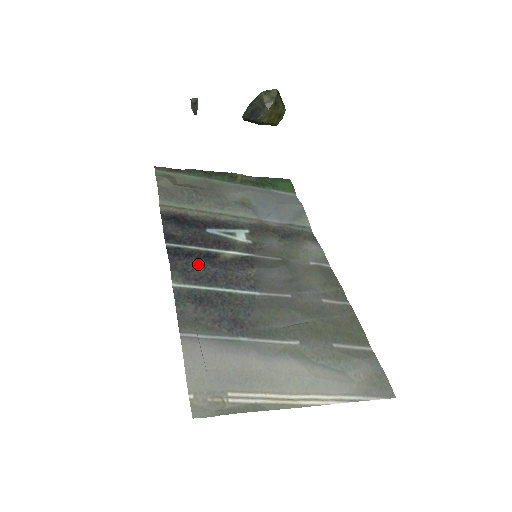
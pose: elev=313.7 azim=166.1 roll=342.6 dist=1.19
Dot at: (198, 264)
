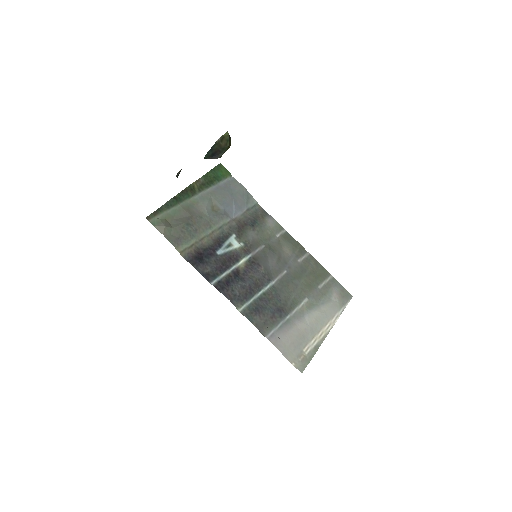
Dot at: (238, 286)
